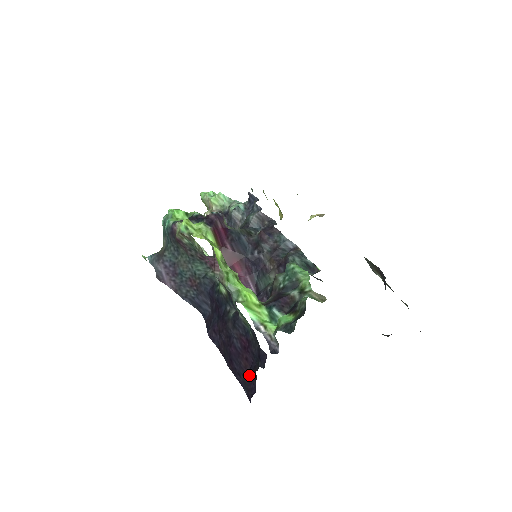
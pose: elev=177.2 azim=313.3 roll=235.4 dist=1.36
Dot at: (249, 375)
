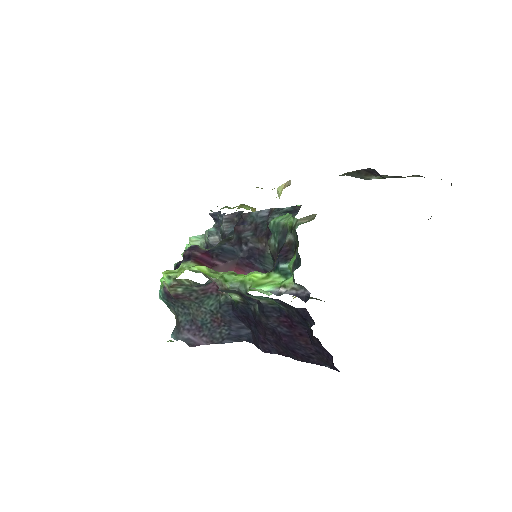
Dot at: (315, 347)
